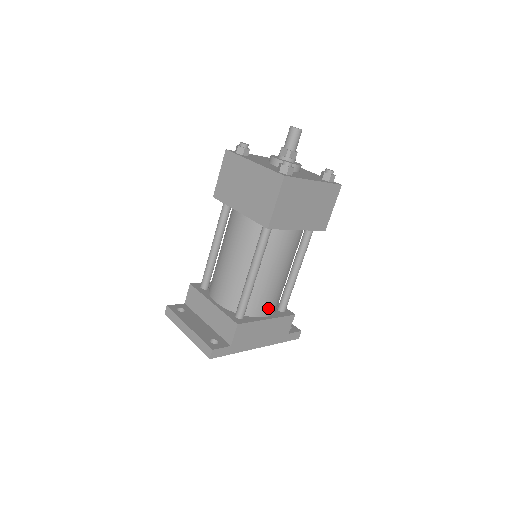
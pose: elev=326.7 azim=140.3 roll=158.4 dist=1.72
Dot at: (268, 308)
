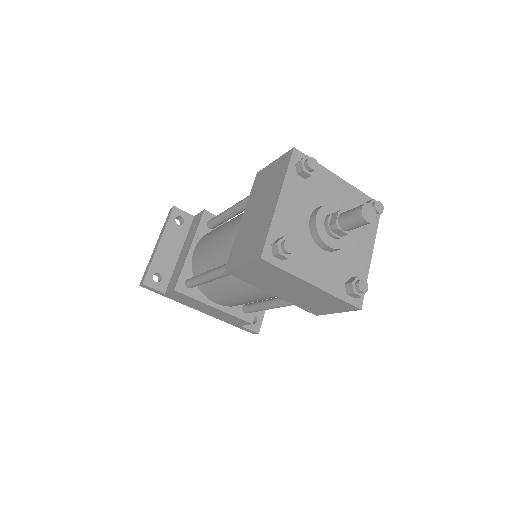
Dot at: (221, 302)
